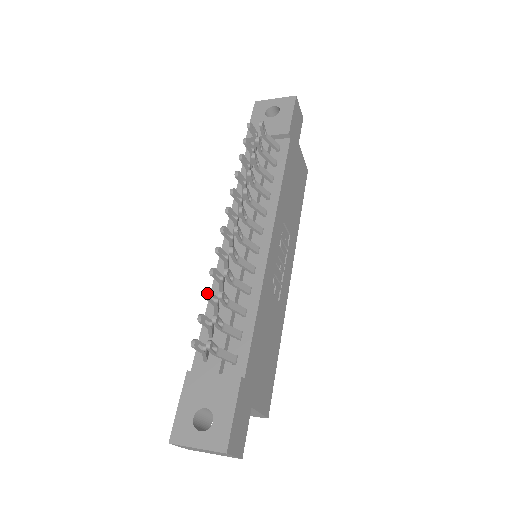
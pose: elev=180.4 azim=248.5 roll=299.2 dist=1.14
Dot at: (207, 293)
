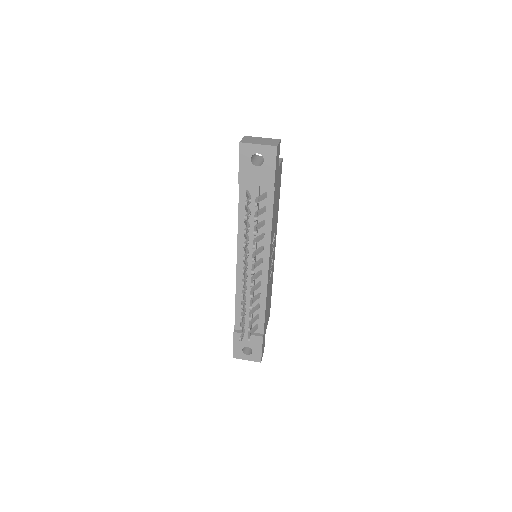
Dot at: (242, 319)
